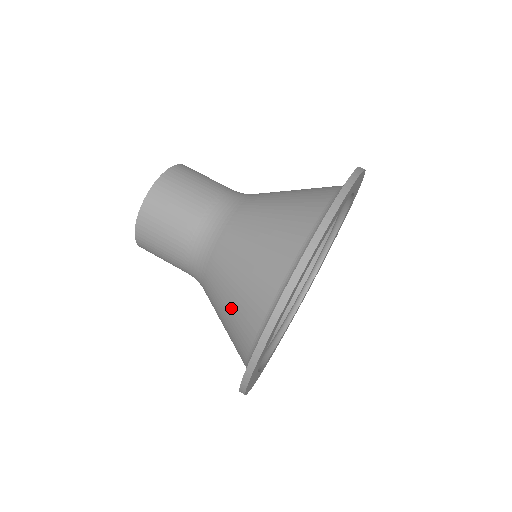
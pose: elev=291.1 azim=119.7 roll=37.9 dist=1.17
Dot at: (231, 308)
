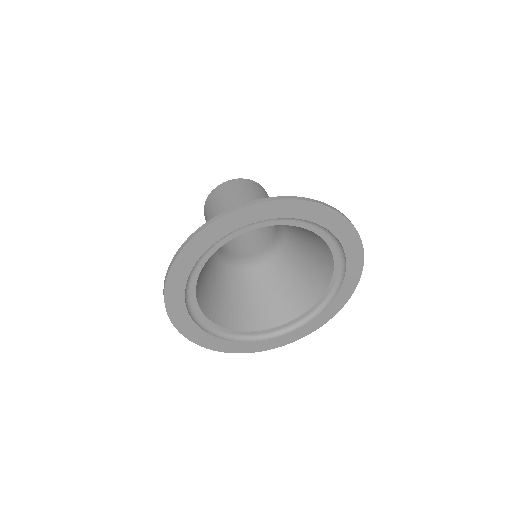
Dot at: occluded
